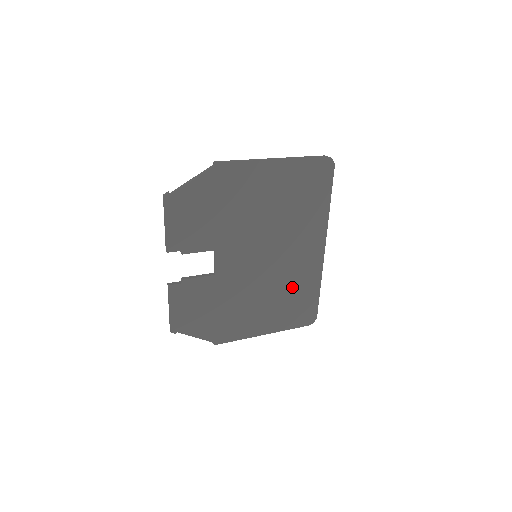
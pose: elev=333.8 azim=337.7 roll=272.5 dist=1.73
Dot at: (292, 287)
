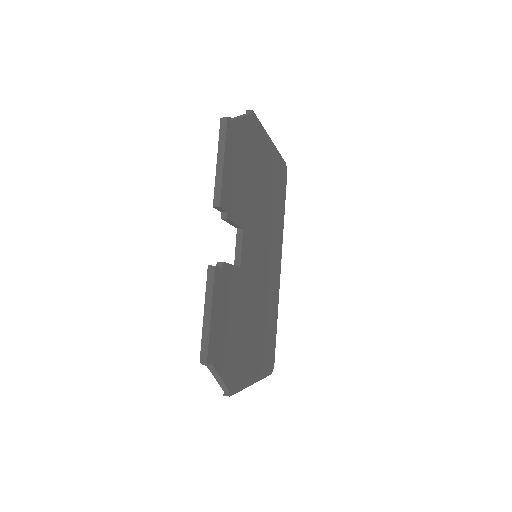
Dot at: (268, 312)
